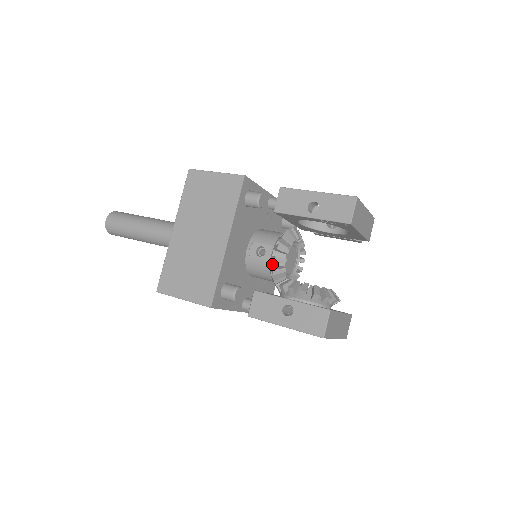
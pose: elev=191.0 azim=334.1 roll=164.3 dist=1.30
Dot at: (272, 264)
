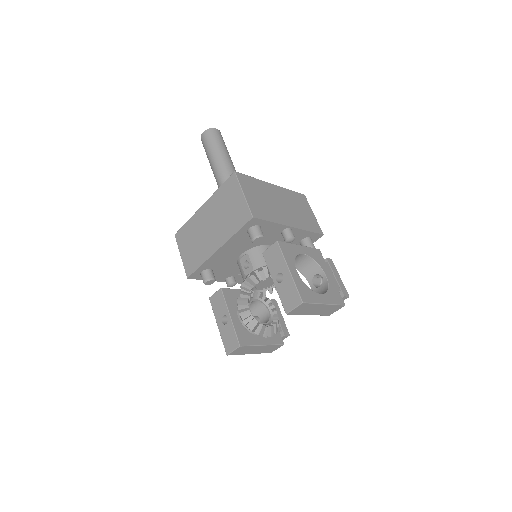
Dot at: occluded
